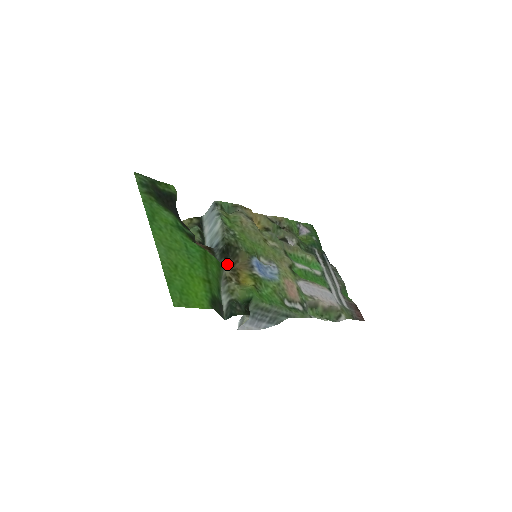
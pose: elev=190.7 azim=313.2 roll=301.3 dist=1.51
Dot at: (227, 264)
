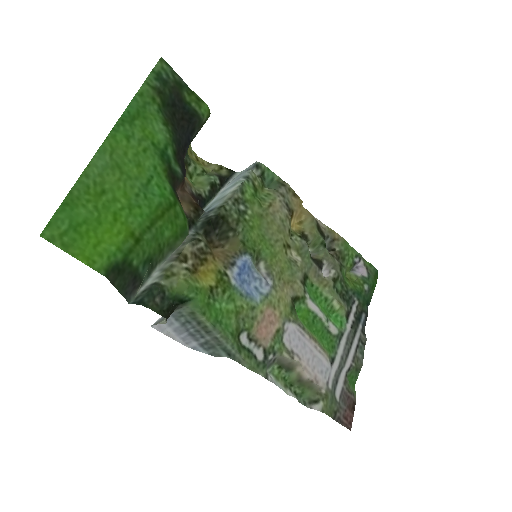
Dot at: (200, 239)
